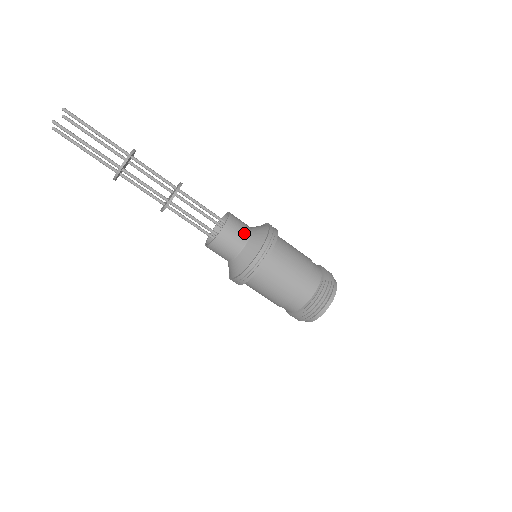
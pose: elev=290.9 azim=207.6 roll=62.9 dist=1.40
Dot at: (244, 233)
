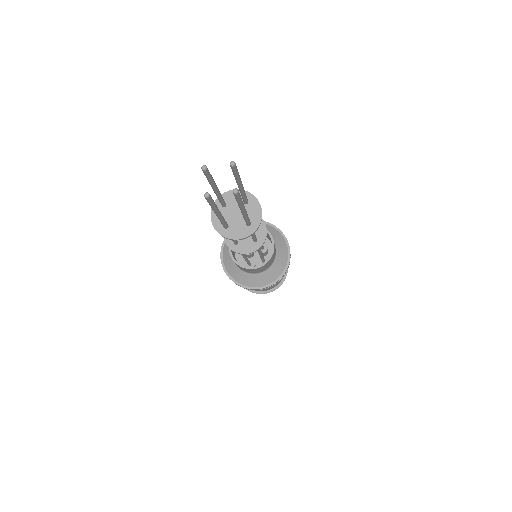
Dot at: (262, 271)
